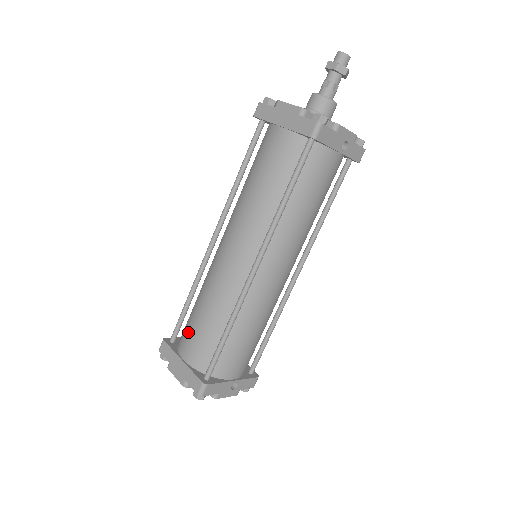
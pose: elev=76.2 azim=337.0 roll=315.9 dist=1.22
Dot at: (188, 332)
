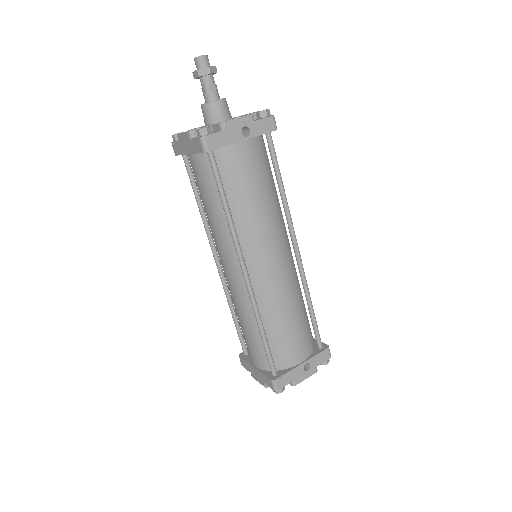
Dot at: occluded
